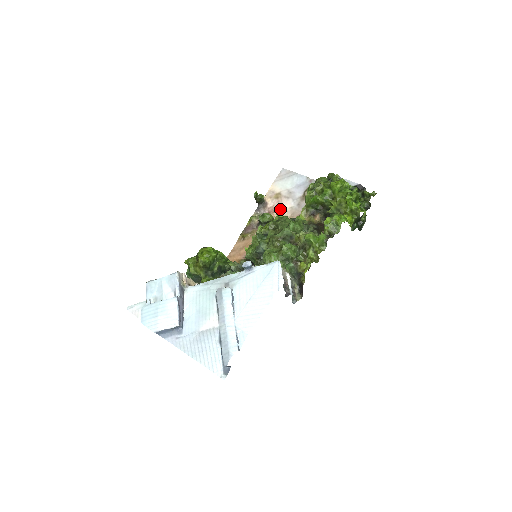
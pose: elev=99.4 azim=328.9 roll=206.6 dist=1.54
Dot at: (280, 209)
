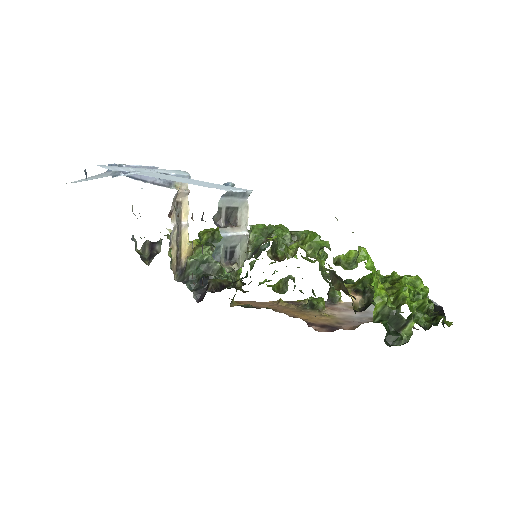
Dot at: (340, 311)
